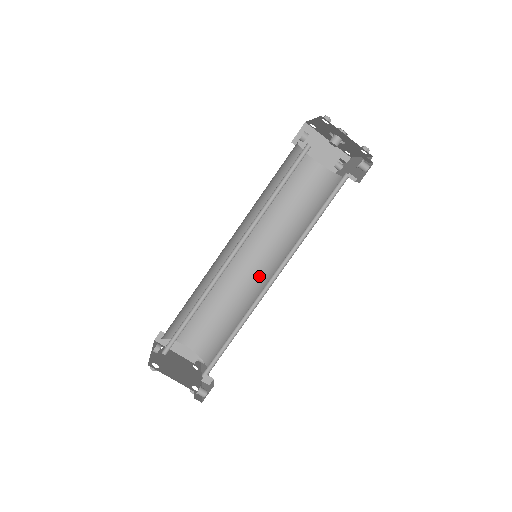
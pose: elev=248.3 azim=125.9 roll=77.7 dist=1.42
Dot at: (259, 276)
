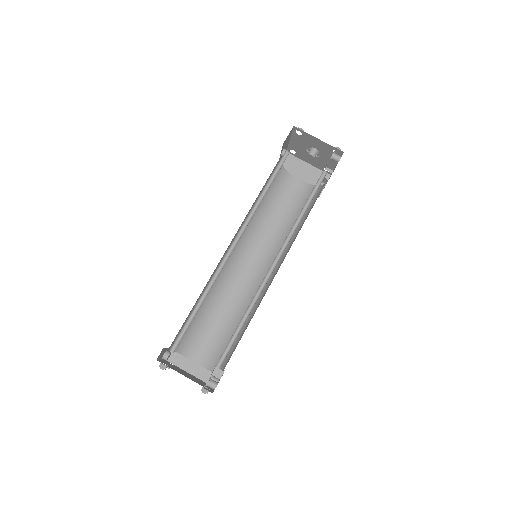
Dot at: occluded
